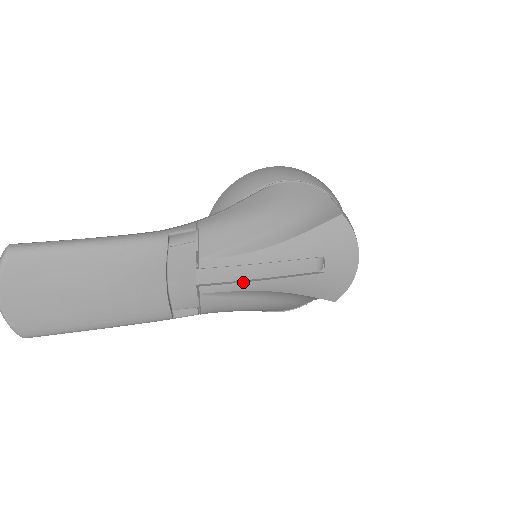
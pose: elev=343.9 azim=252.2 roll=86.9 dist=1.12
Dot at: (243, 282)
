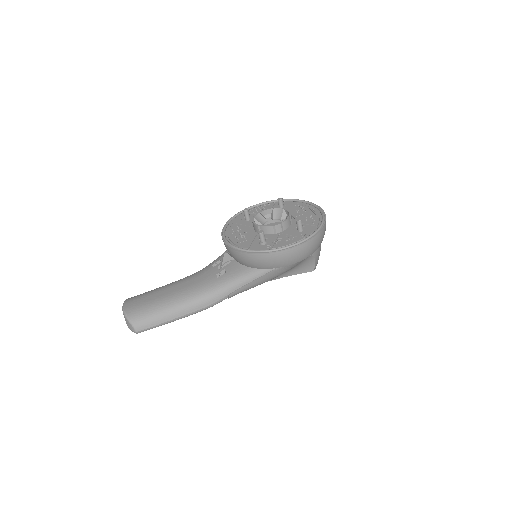
Dot at: occluded
